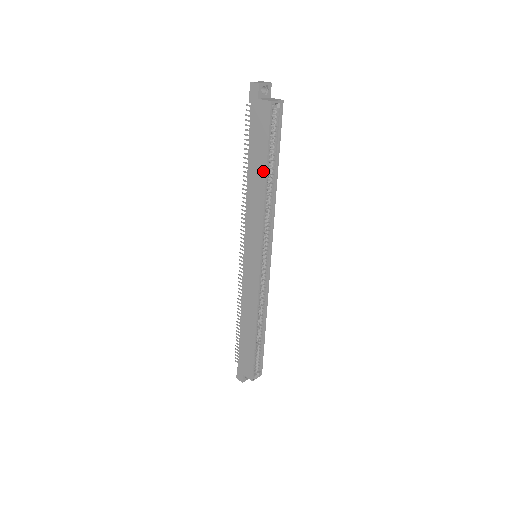
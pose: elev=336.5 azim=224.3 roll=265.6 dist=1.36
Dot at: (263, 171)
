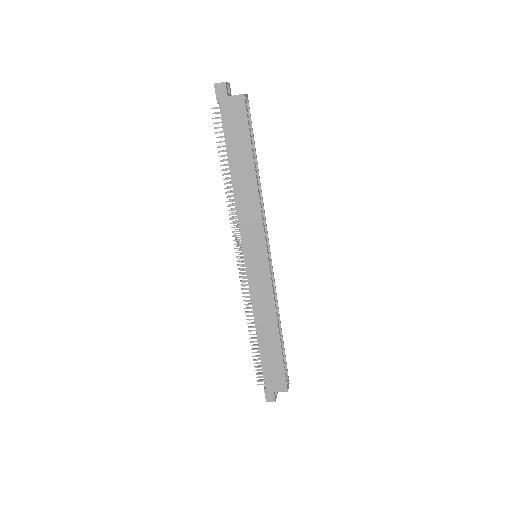
Dot at: (250, 163)
